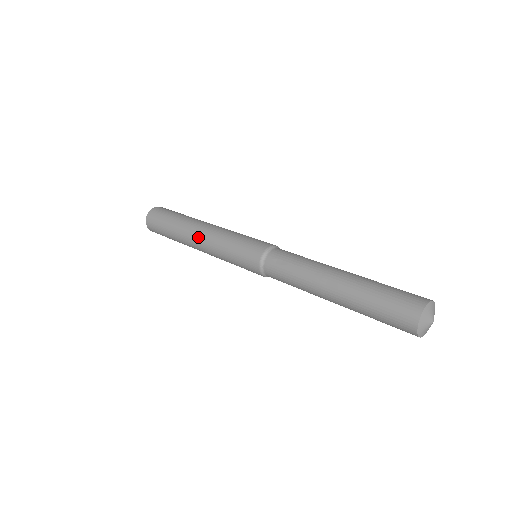
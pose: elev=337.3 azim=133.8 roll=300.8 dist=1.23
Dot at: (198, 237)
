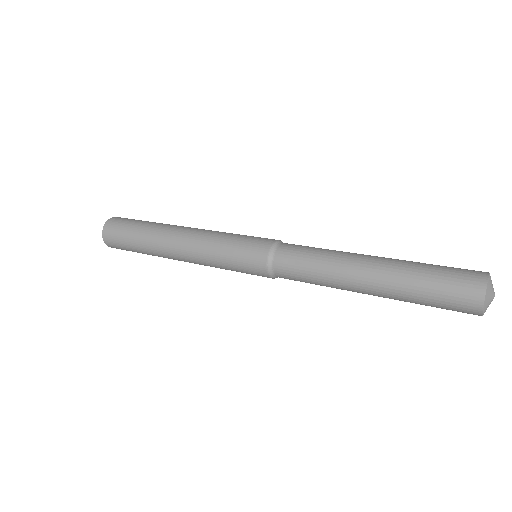
Dot at: (178, 249)
